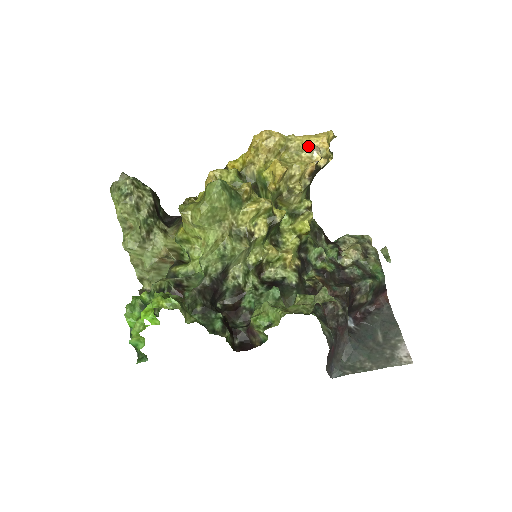
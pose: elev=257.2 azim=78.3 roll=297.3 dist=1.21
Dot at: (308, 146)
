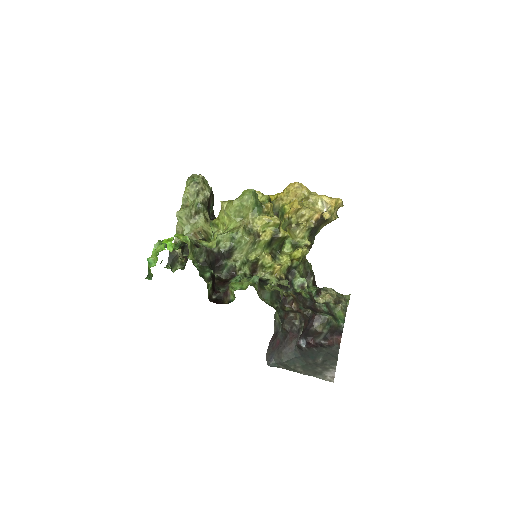
Dot at: (322, 202)
